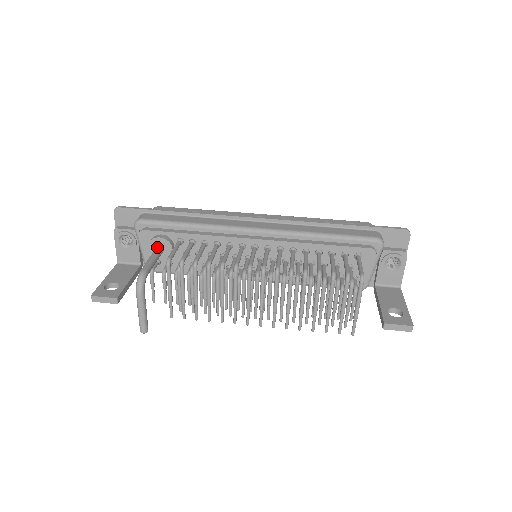
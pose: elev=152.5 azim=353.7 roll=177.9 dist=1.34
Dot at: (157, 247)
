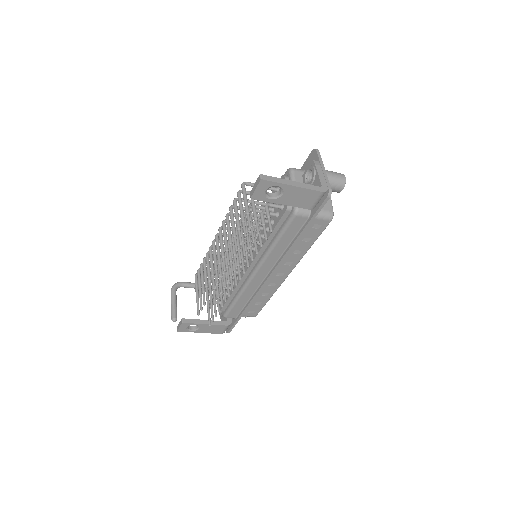
Dot at: occluded
